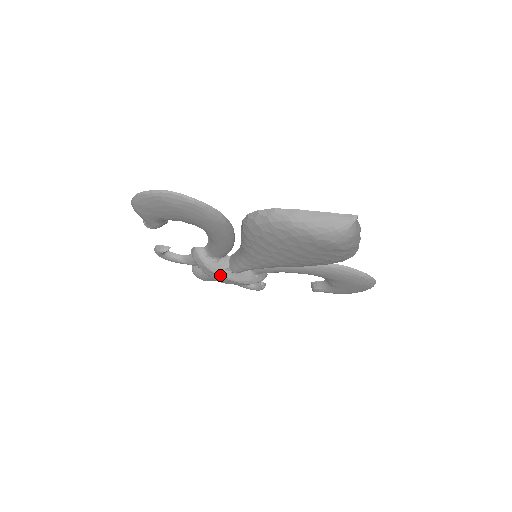
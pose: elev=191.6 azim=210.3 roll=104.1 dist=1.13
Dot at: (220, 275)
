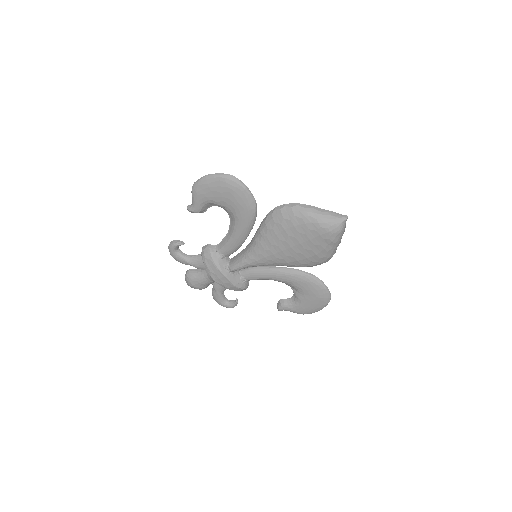
Dot at: (220, 270)
